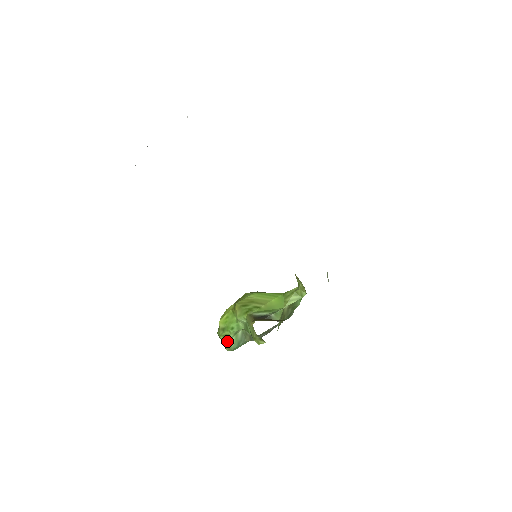
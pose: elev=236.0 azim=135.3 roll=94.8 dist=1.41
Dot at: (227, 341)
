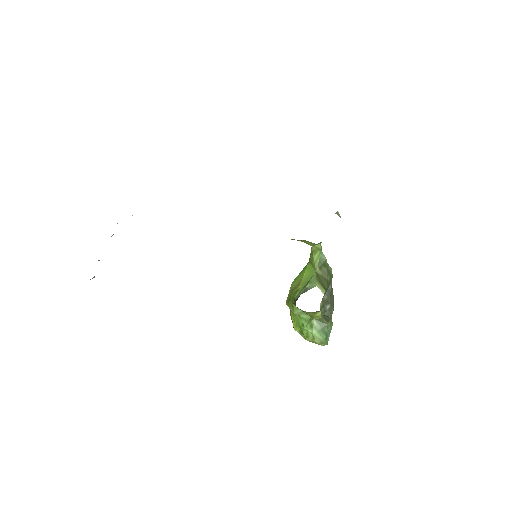
Dot at: (313, 338)
